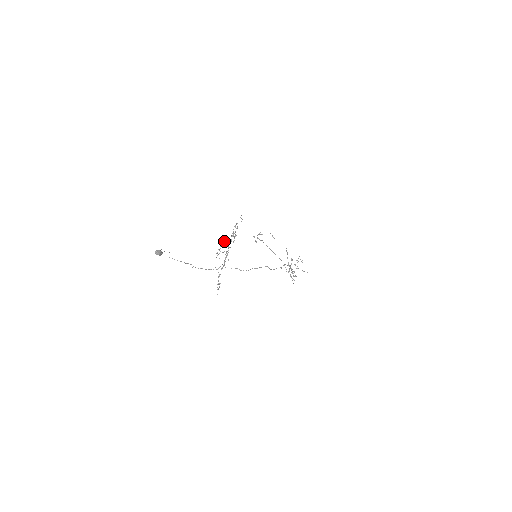
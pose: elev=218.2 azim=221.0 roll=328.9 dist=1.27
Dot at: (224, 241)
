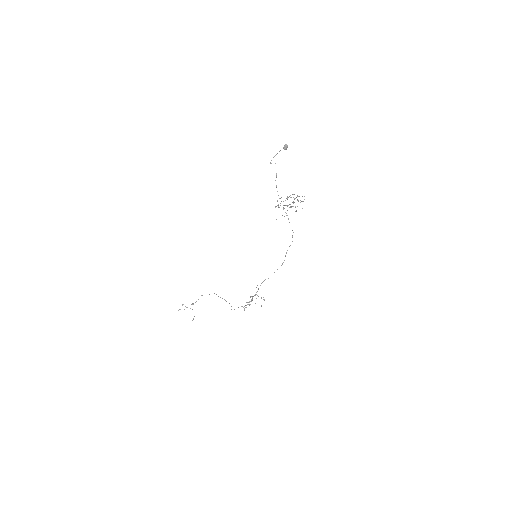
Dot at: occluded
